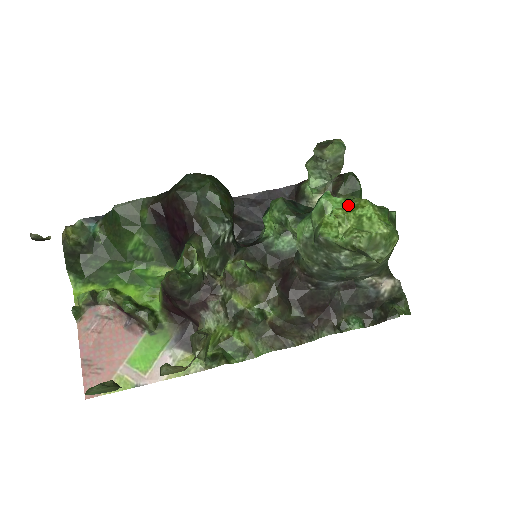
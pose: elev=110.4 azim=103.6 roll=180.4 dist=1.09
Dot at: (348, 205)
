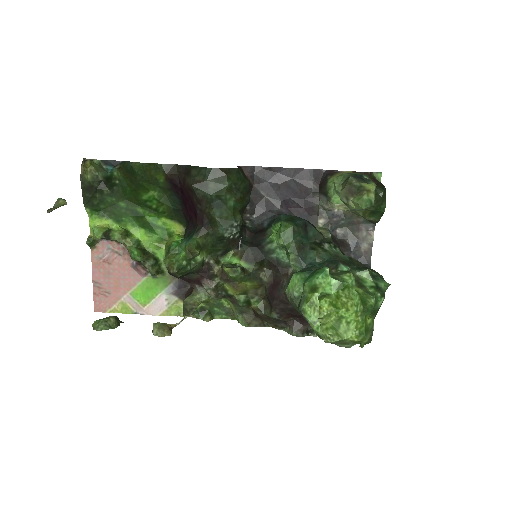
Dot at: (338, 294)
